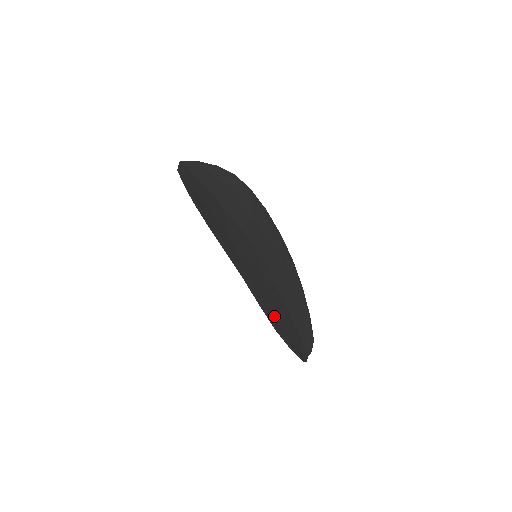
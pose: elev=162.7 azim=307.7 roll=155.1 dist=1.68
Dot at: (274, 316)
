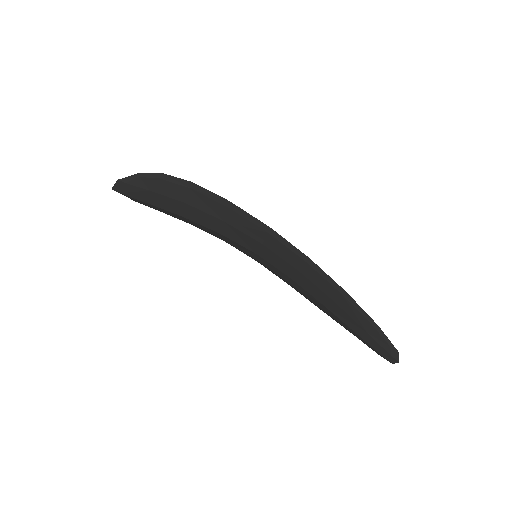
Dot at: (330, 286)
